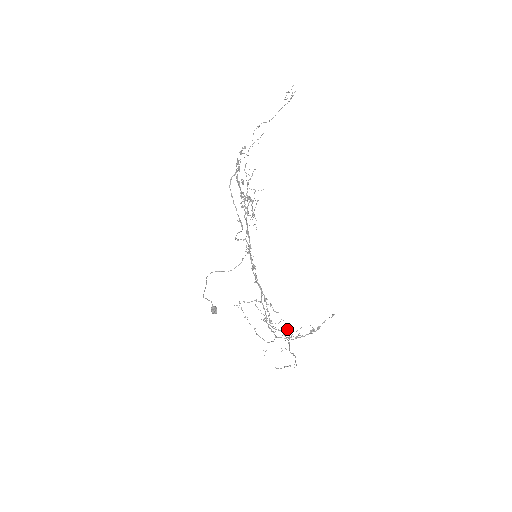
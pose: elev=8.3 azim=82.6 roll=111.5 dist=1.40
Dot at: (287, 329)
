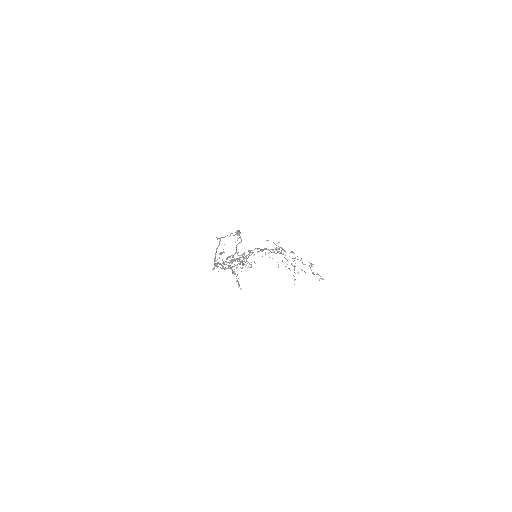
Dot at: occluded
